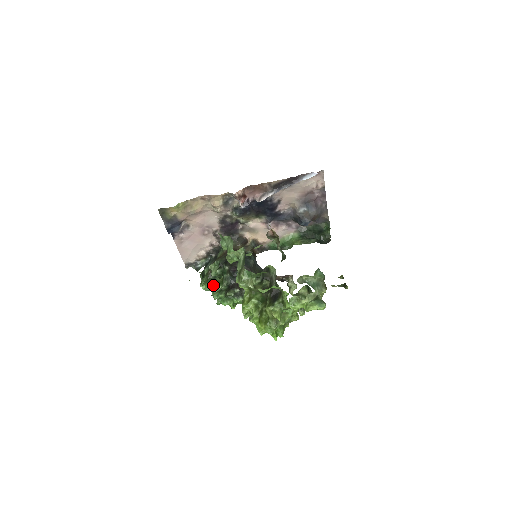
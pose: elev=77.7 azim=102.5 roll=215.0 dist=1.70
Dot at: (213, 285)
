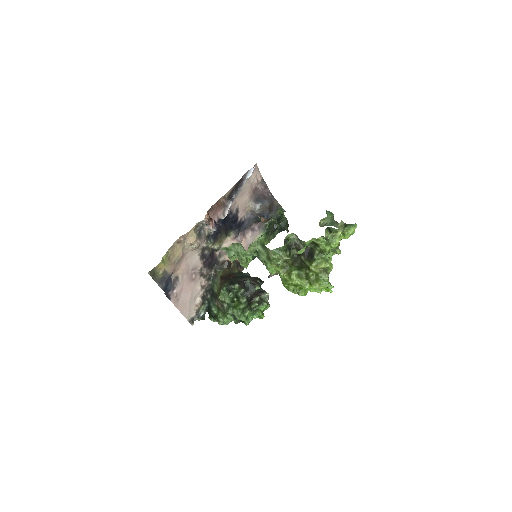
Dot at: (233, 311)
